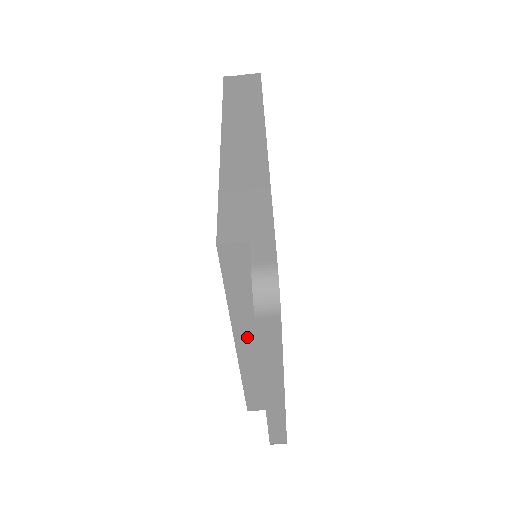
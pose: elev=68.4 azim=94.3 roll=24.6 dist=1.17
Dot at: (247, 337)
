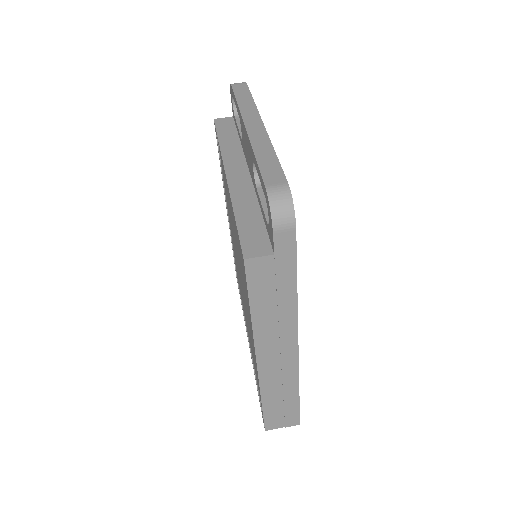
Dot at: (235, 164)
